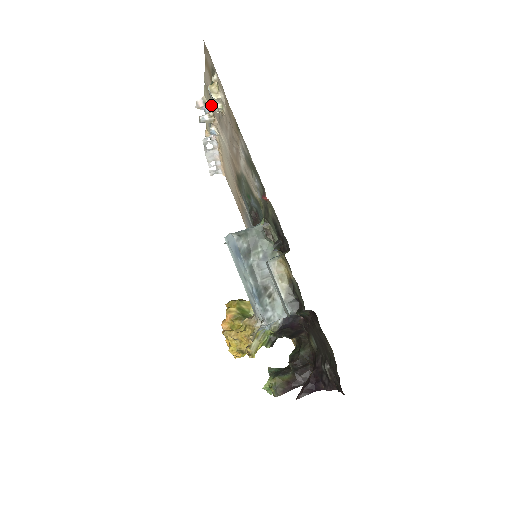
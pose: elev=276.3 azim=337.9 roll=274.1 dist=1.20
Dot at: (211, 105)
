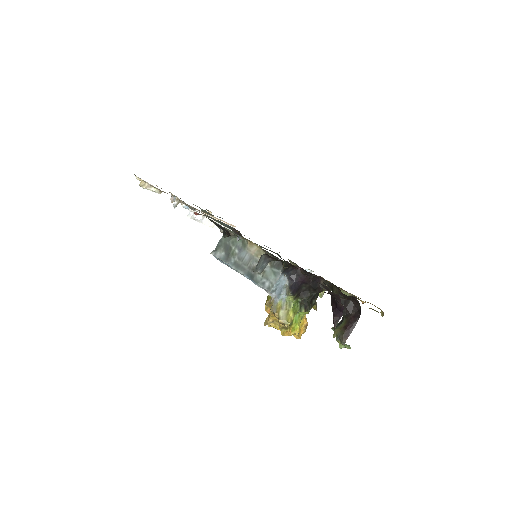
Dot at: occluded
